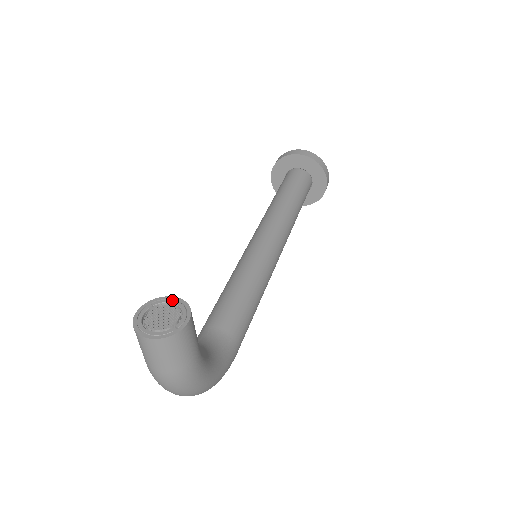
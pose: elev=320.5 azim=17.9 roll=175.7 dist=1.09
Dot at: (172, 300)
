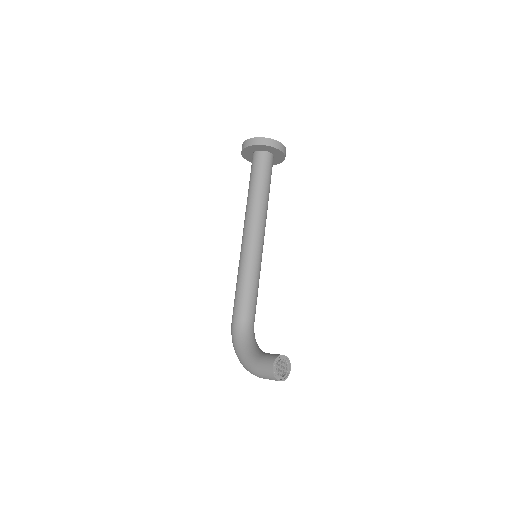
Dot at: (283, 357)
